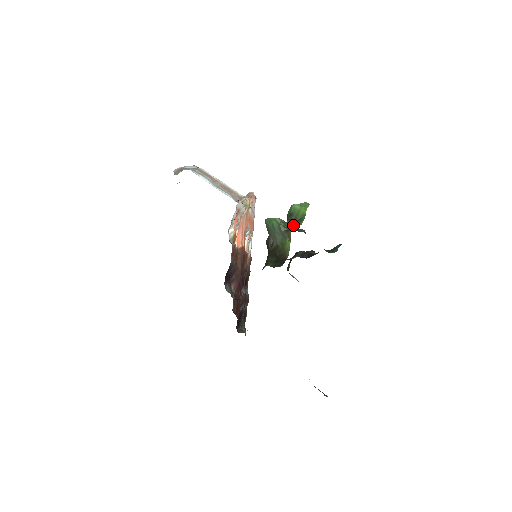
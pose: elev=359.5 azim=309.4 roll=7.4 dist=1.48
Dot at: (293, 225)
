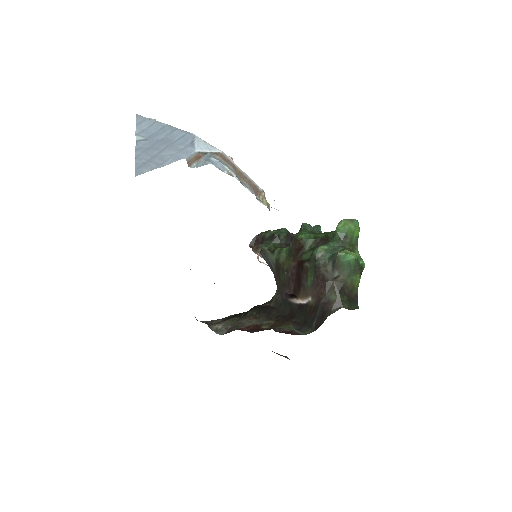
Dot at: (360, 257)
